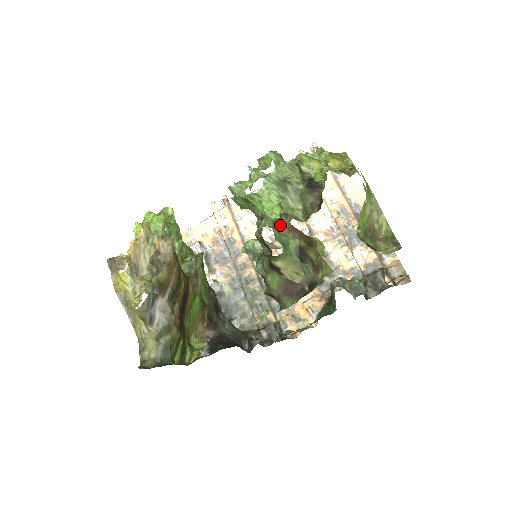
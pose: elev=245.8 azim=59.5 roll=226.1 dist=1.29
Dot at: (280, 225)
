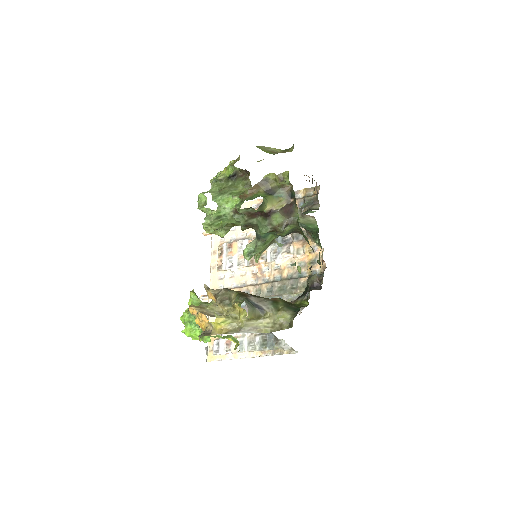
Dot at: (245, 197)
